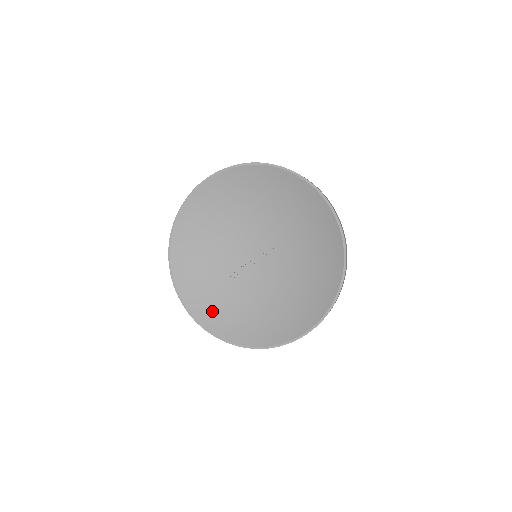
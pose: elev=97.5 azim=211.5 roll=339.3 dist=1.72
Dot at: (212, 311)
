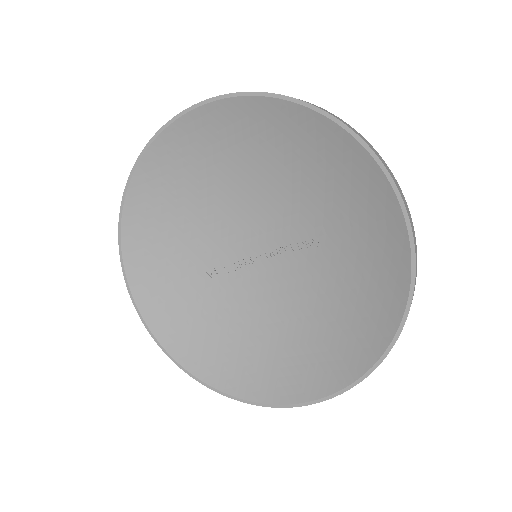
Dot at: (173, 318)
